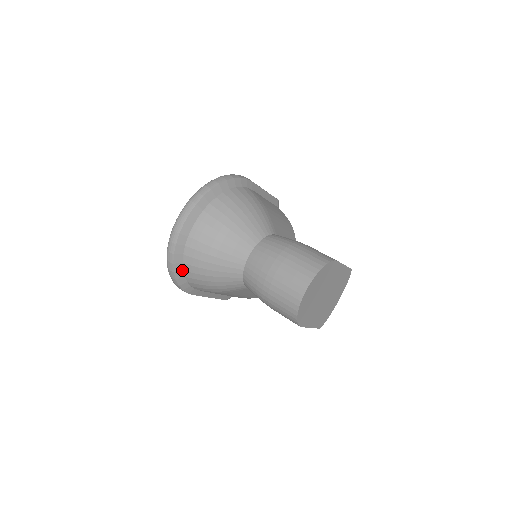
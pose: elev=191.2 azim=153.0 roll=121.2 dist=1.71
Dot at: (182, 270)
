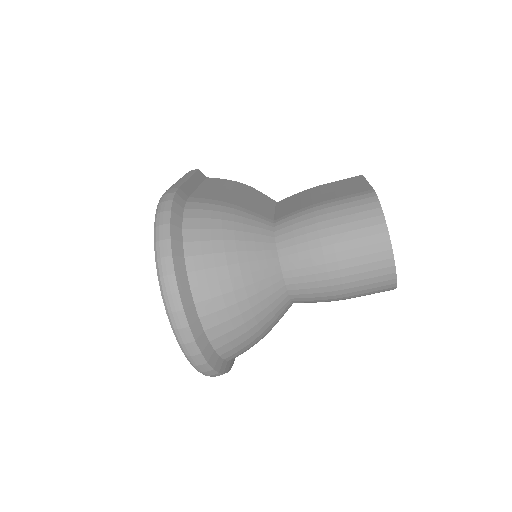
Dot at: (223, 361)
